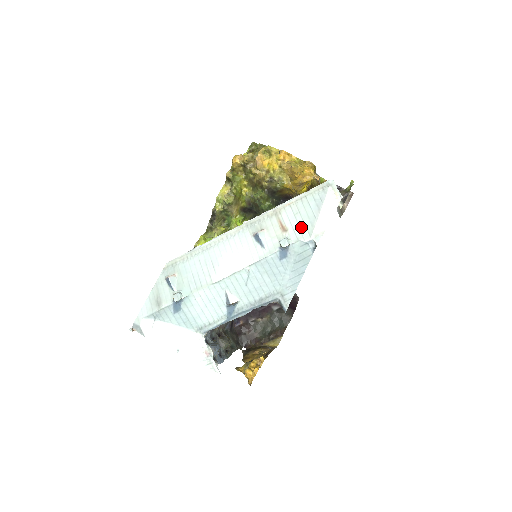
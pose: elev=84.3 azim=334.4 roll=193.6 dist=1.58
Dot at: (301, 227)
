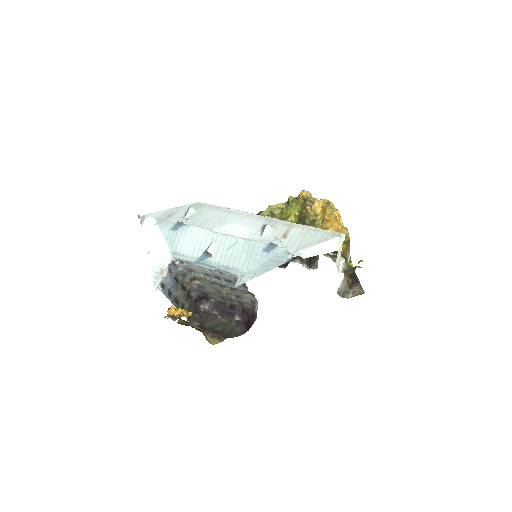
Dot at: (296, 243)
